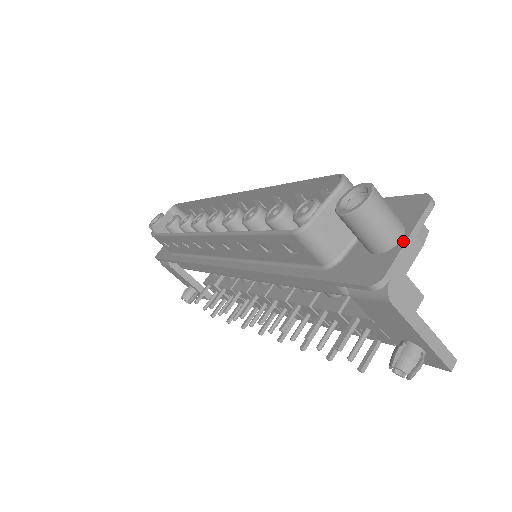
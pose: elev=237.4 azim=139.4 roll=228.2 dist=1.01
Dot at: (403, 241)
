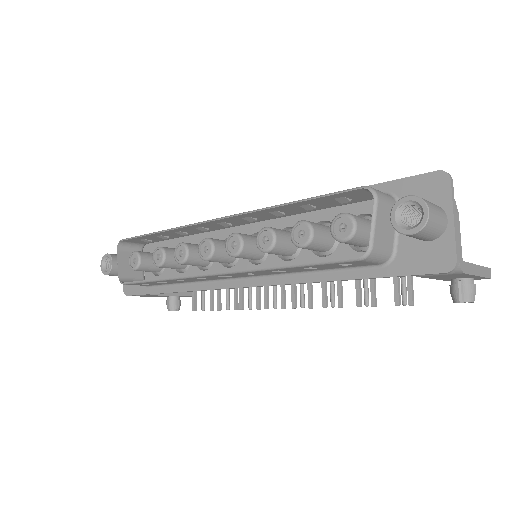
Dot at: (451, 223)
